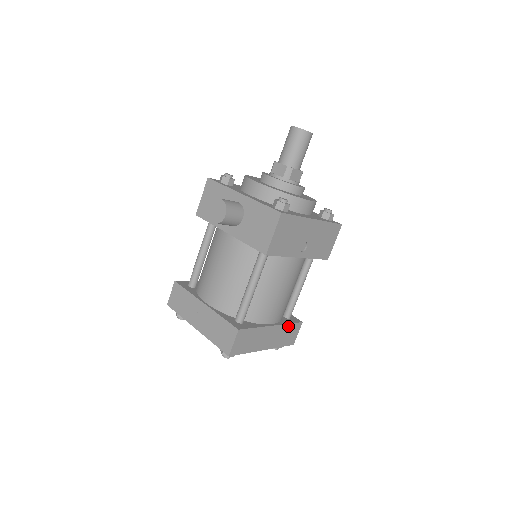
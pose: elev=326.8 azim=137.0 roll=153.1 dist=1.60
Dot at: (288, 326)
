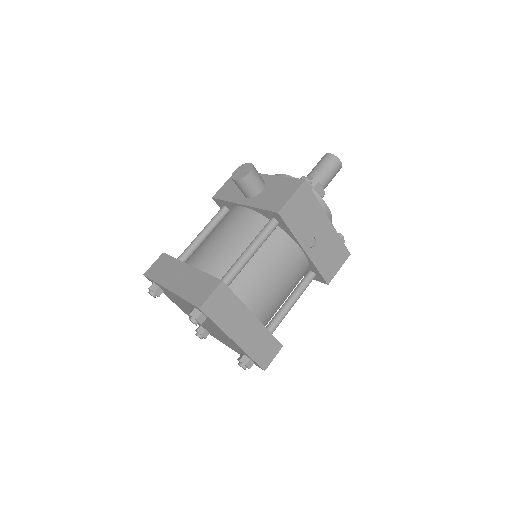
Dot at: (268, 335)
